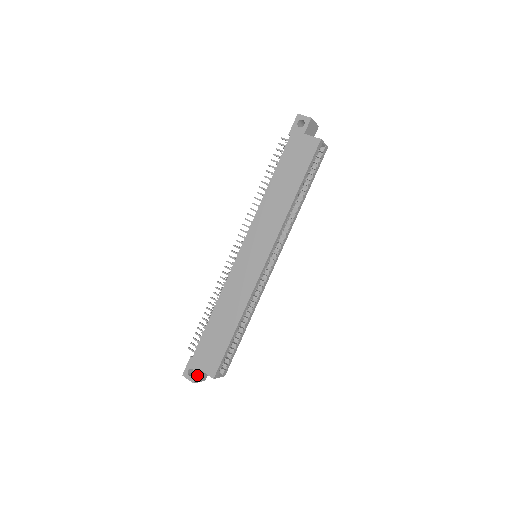
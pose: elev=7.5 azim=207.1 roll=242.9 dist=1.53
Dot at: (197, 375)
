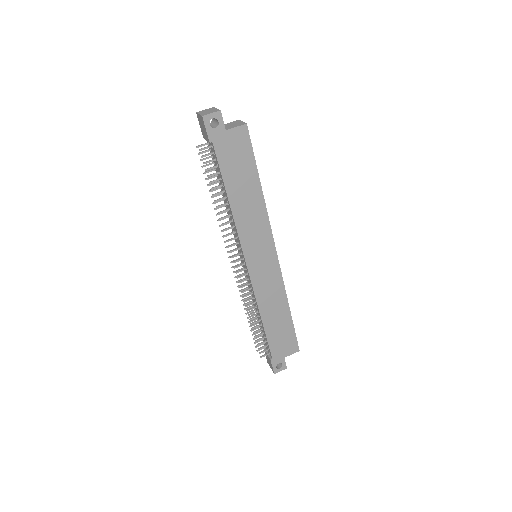
Dot at: (285, 362)
